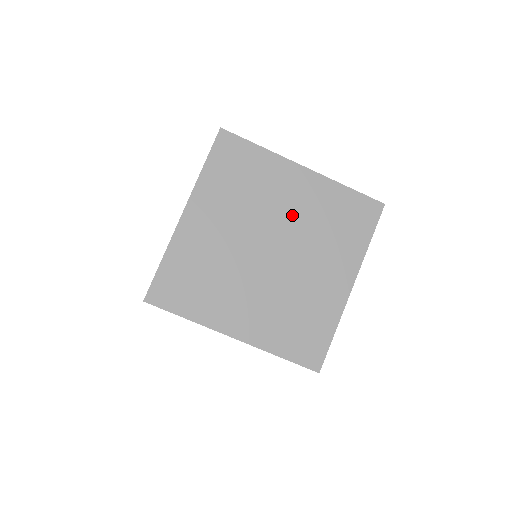
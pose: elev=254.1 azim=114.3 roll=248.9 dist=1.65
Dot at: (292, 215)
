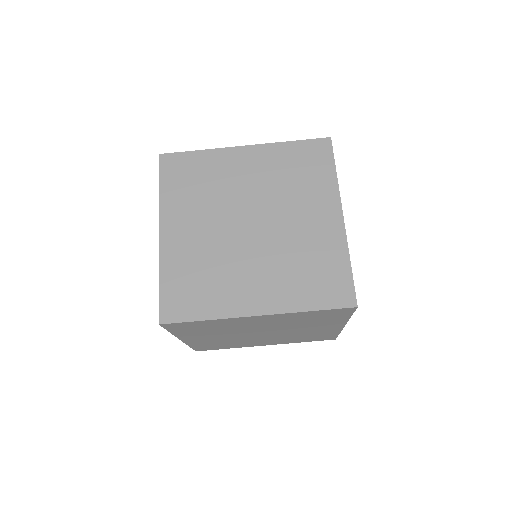
Dot at: (254, 187)
